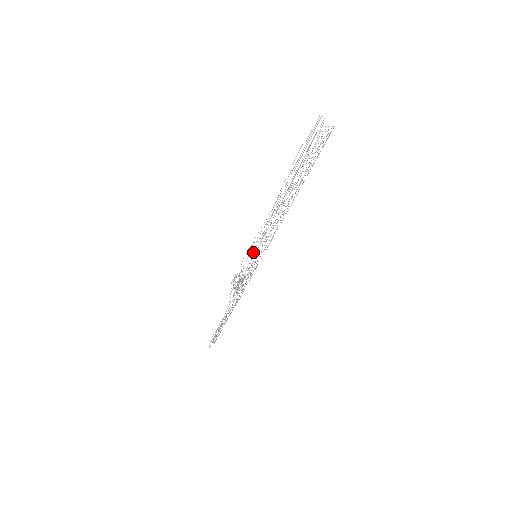
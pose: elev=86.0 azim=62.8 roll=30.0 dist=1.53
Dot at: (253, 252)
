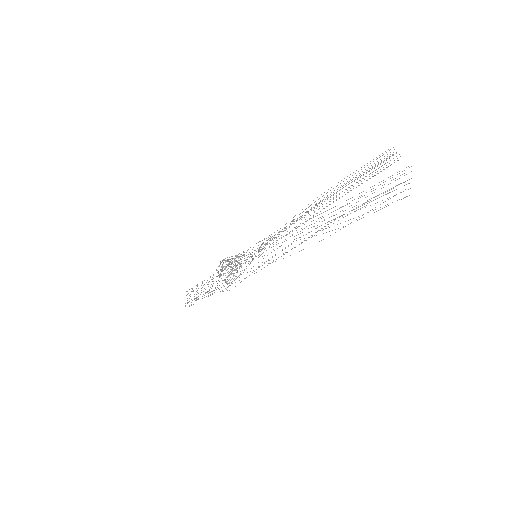
Dot at: occluded
